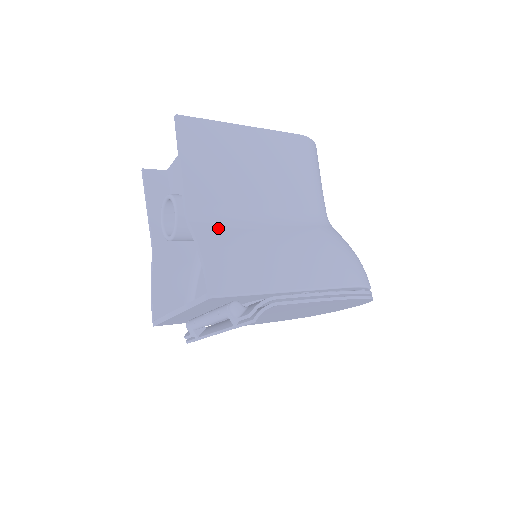
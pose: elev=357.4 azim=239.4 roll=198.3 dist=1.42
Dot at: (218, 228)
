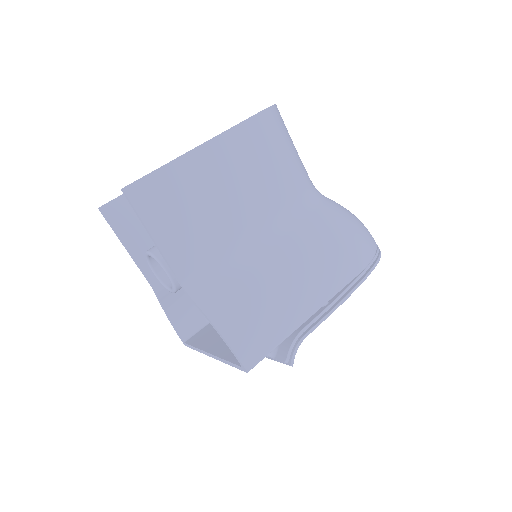
Dot at: (222, 289)
